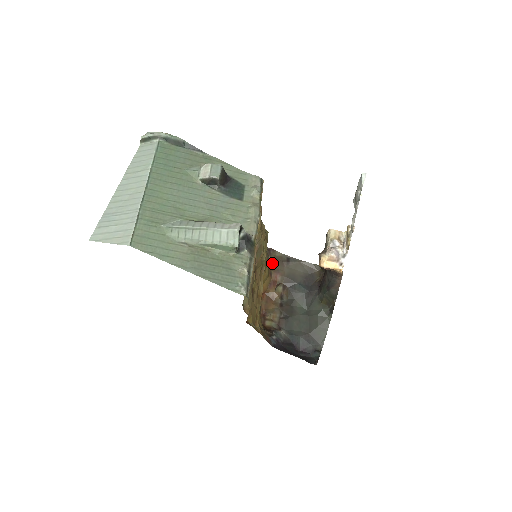
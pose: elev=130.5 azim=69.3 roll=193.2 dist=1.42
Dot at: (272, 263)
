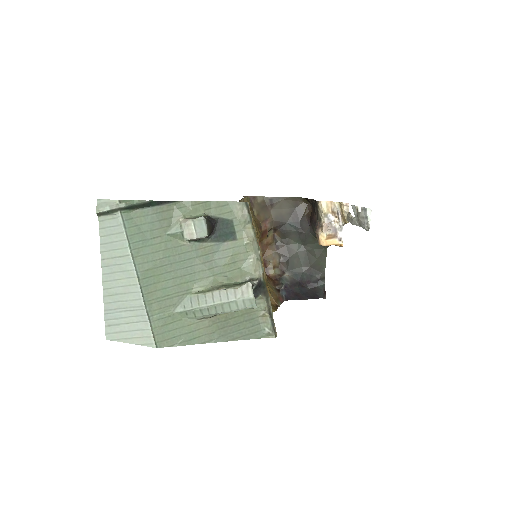
Dot at: (257, 214)
